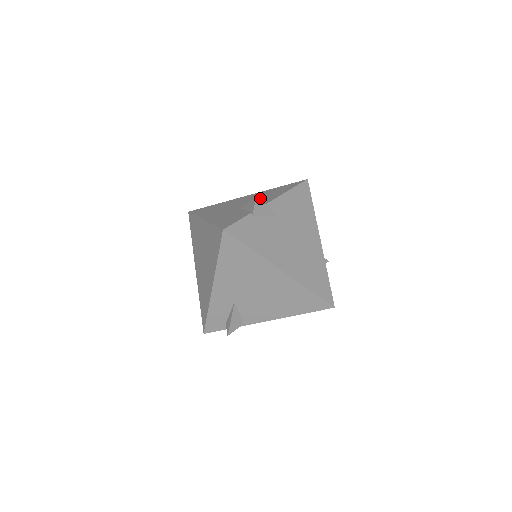
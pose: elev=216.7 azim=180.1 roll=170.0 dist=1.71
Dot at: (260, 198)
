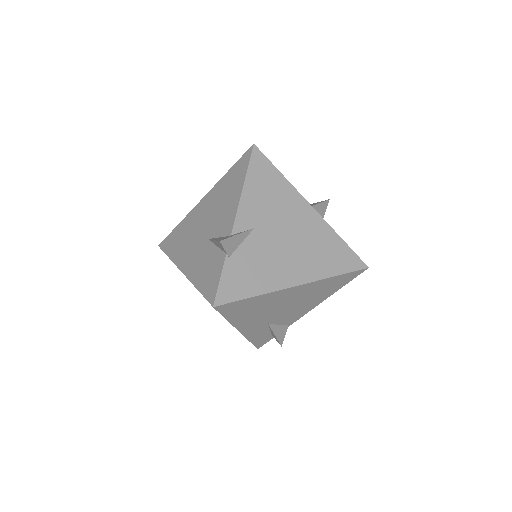
Dot at: (220, 208)
